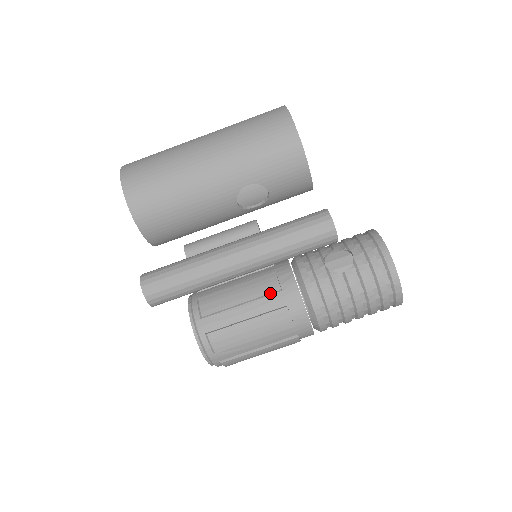
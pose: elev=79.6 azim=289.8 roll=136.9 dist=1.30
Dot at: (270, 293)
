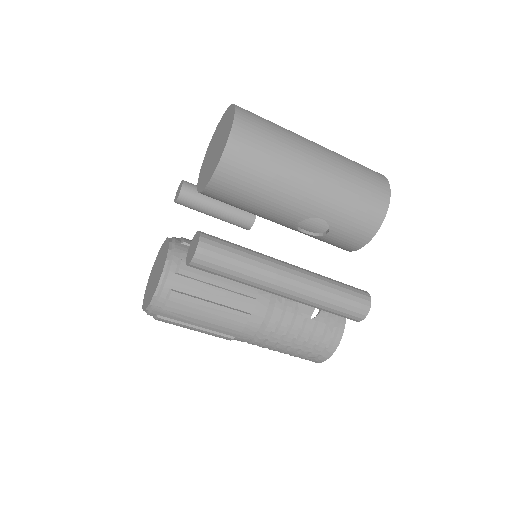
Dot at: (246, 295)
